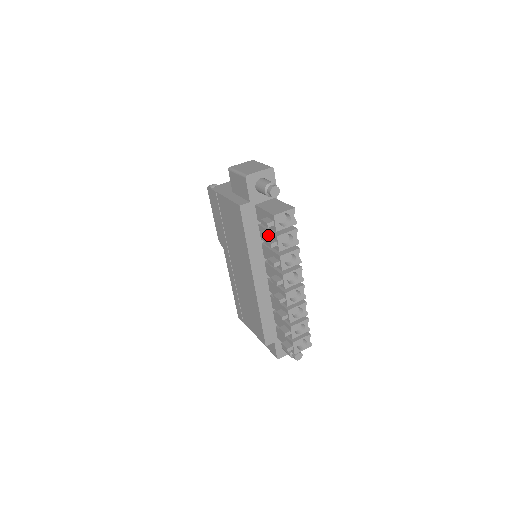
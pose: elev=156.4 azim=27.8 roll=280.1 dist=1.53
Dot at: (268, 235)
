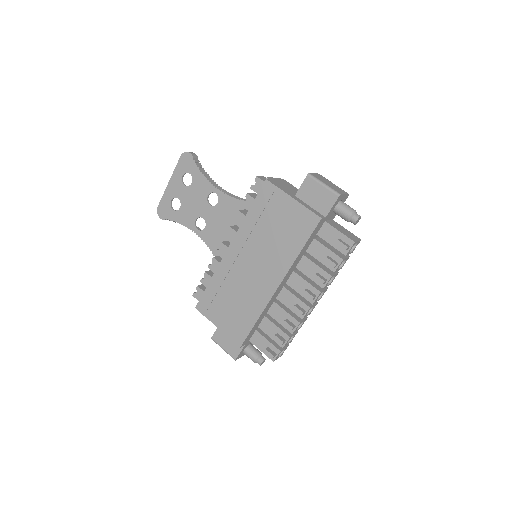
Dot at: (326, 253)
